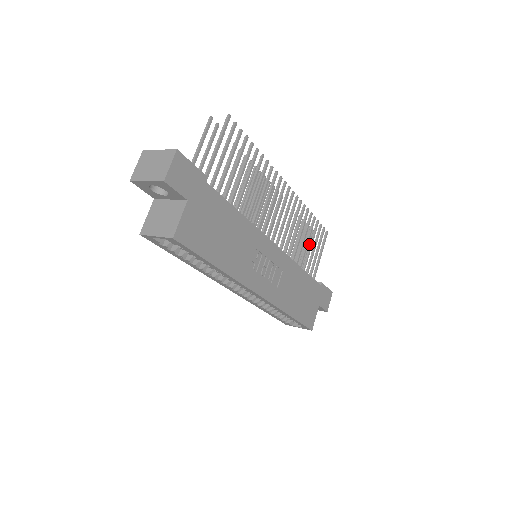
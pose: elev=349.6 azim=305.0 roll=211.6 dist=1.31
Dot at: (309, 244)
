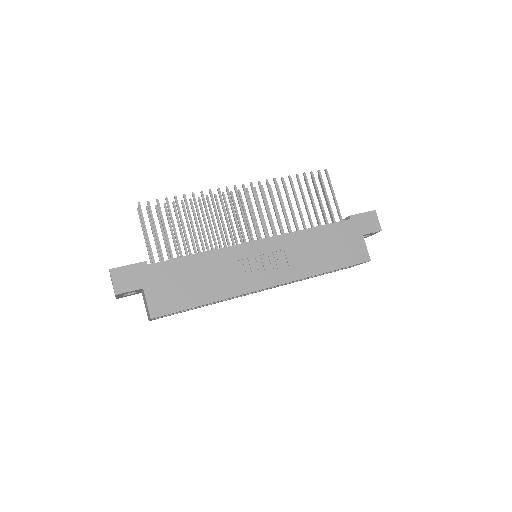
Dot at: occluded
